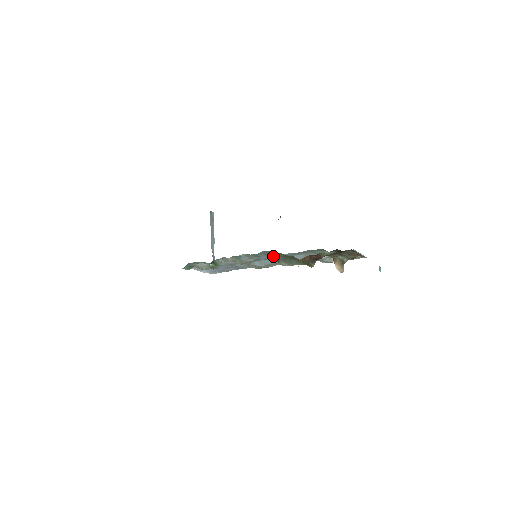
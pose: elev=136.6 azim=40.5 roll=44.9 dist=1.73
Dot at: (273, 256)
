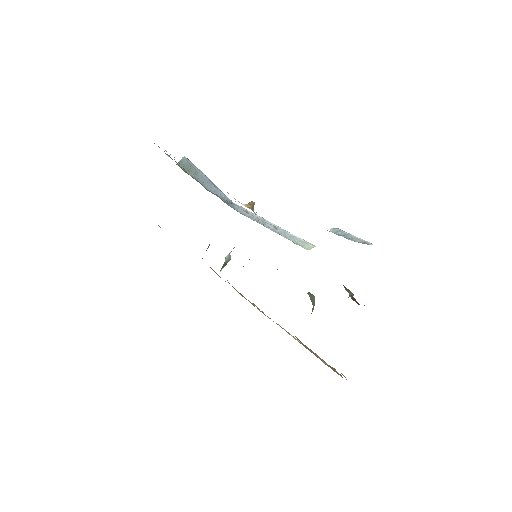
Dot at: occluded
